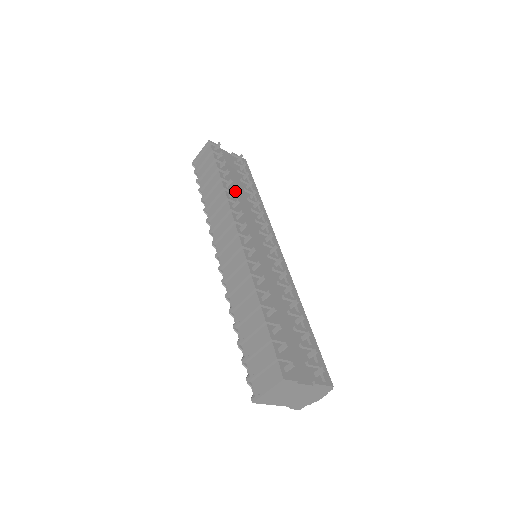
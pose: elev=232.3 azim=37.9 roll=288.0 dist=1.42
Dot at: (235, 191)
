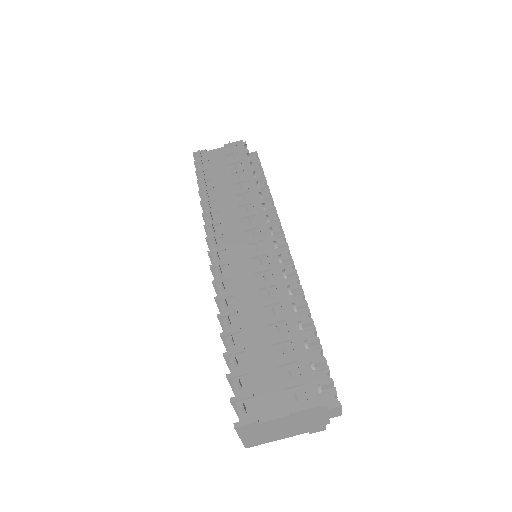
Dot at: (207, 202)
